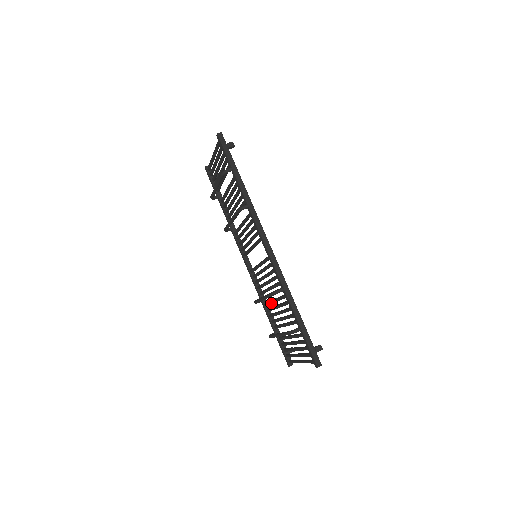
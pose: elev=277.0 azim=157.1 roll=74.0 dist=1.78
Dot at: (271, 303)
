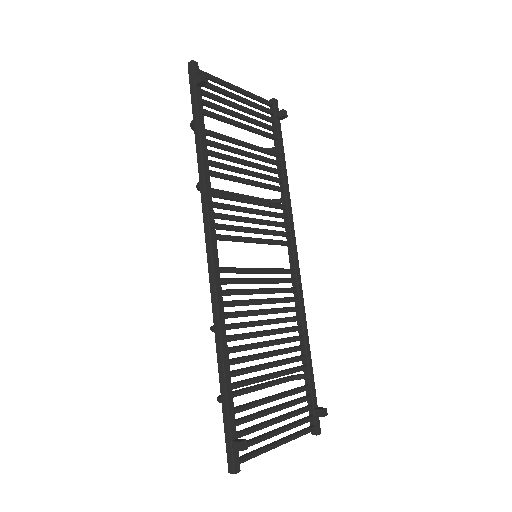
Dot at: (277, 332)
